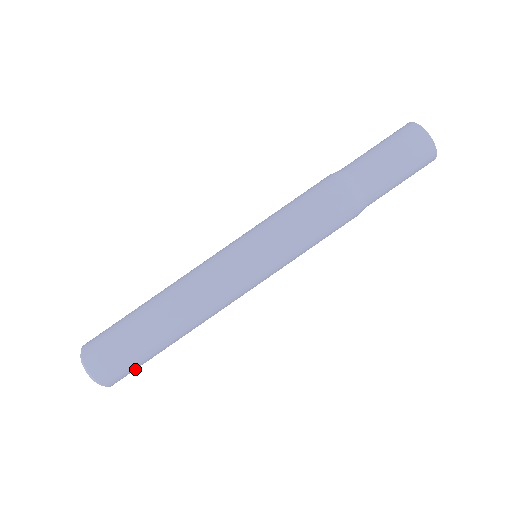
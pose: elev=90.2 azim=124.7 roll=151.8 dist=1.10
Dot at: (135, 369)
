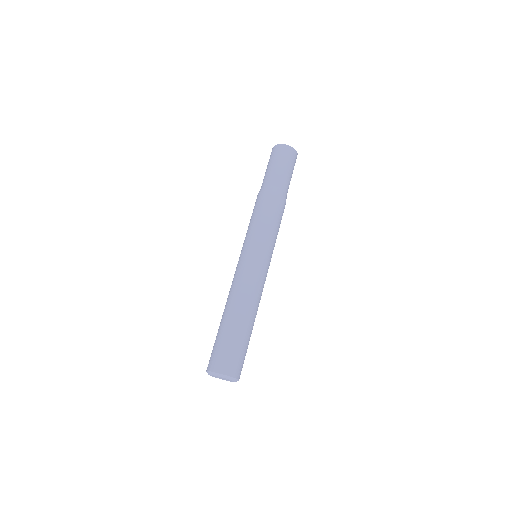
Dot at: (243, 359)
